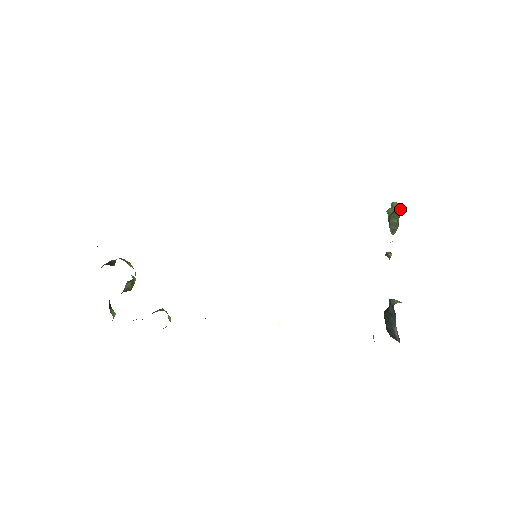
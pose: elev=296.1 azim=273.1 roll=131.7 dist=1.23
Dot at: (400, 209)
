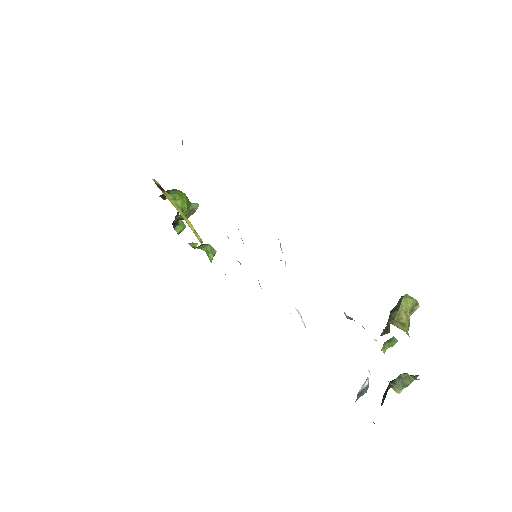
Dot at: (391, 317)
